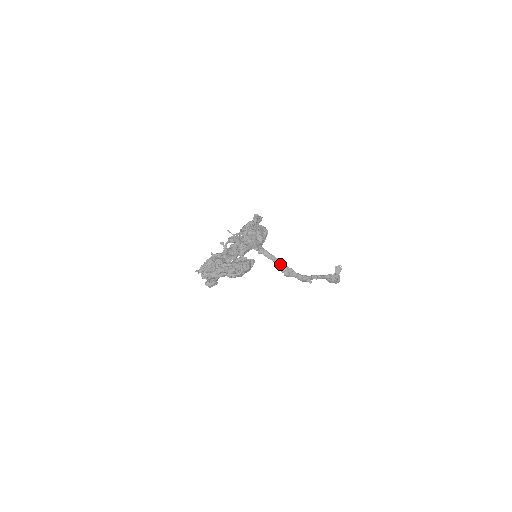
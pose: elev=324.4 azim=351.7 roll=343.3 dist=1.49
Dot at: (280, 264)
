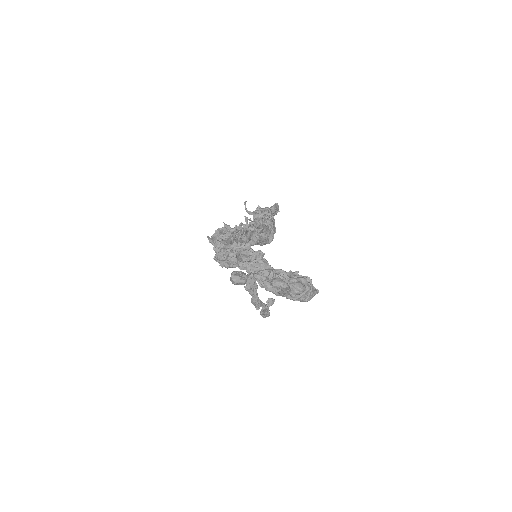
Dot at: occluded
